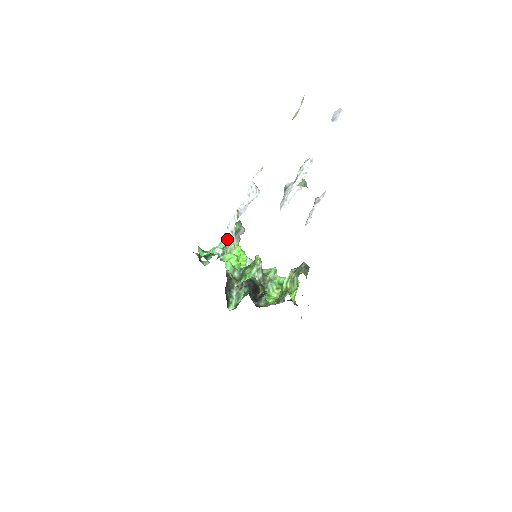
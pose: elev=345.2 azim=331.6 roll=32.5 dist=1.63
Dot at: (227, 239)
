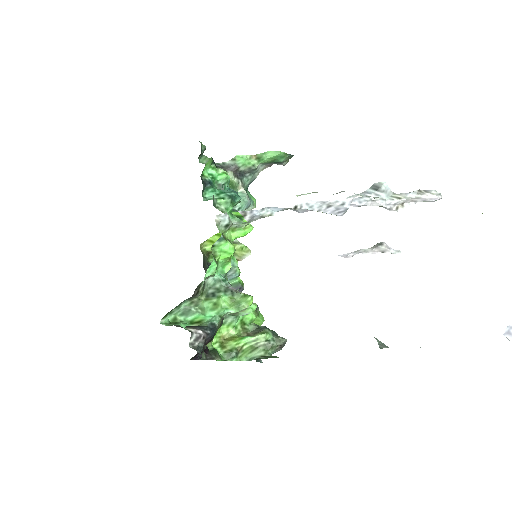
Dot at: (247, 218)
